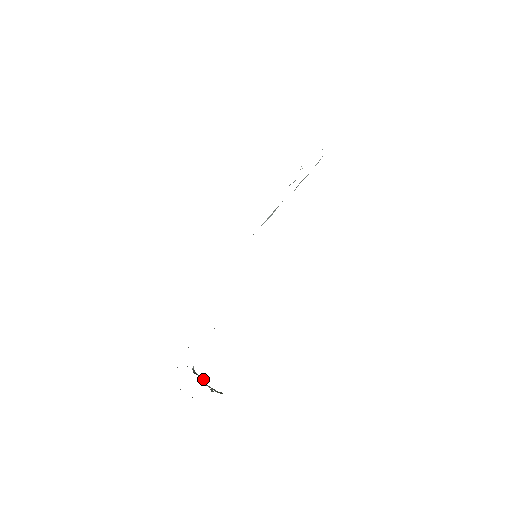
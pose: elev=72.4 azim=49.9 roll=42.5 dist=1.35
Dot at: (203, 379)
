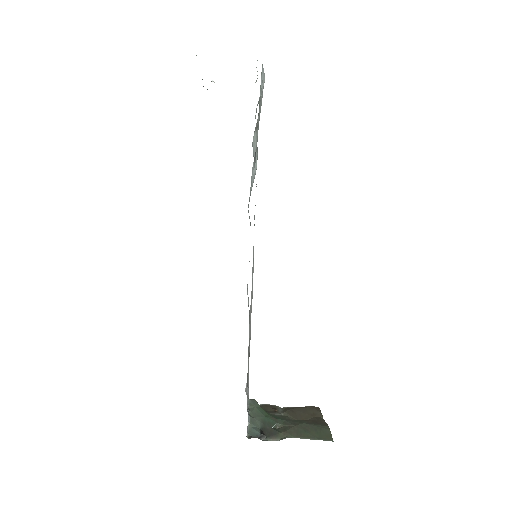
Dot at: (261, 434)
